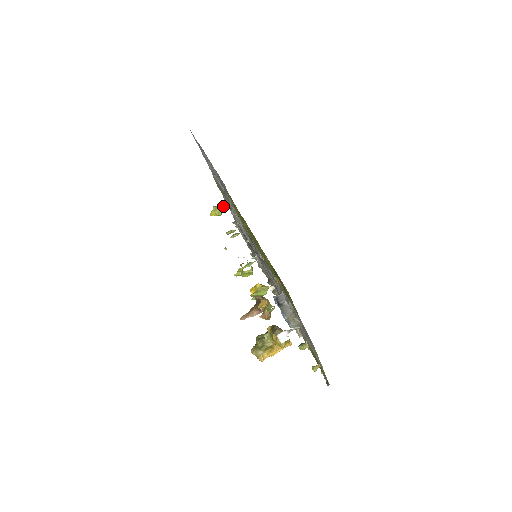
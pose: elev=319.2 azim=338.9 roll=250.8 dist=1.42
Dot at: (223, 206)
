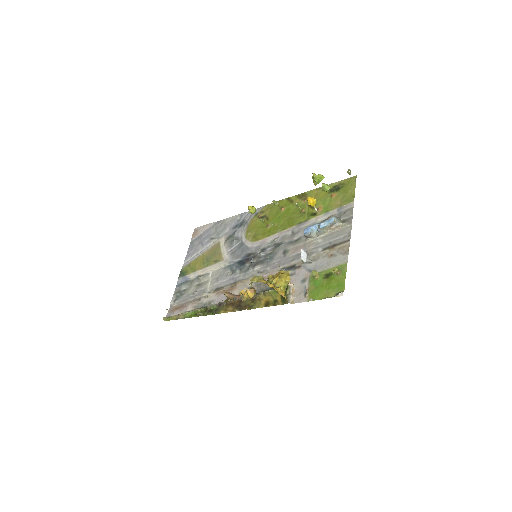
Dot at: occluded
